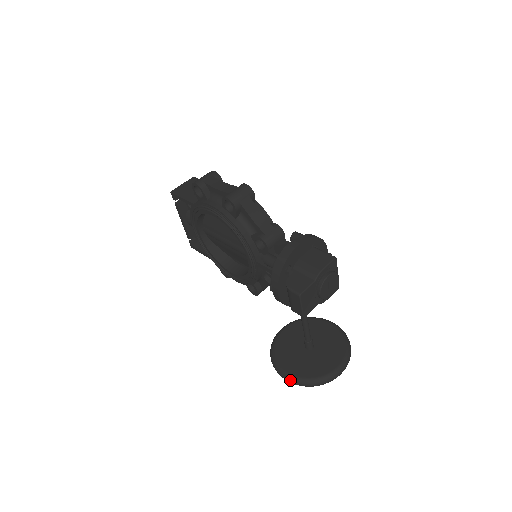
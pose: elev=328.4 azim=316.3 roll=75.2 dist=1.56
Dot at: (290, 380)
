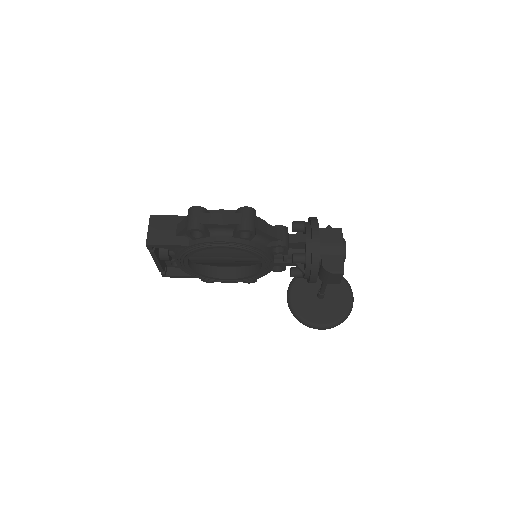
Dot at: (329, 328)
